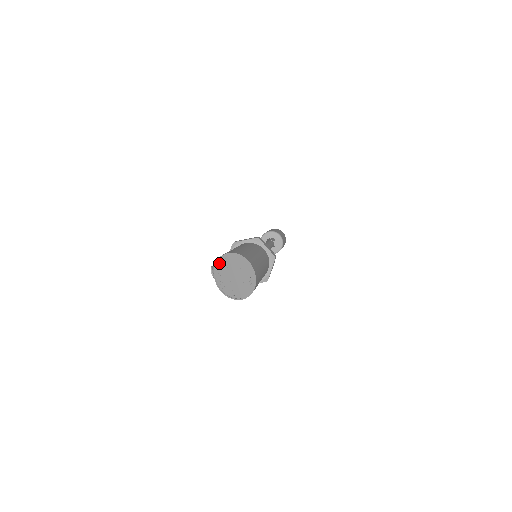
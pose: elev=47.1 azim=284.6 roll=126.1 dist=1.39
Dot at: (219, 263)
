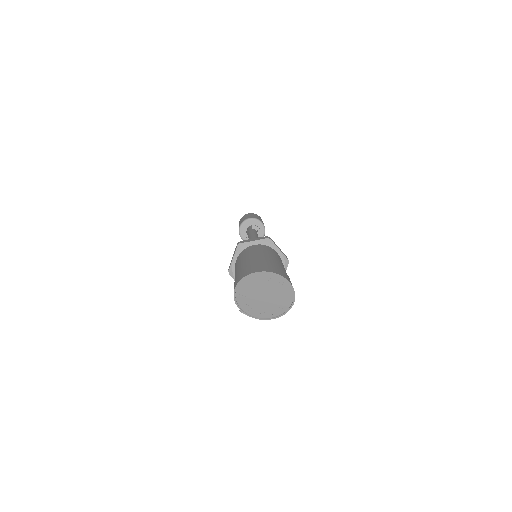
Dot at: (240, 304)
